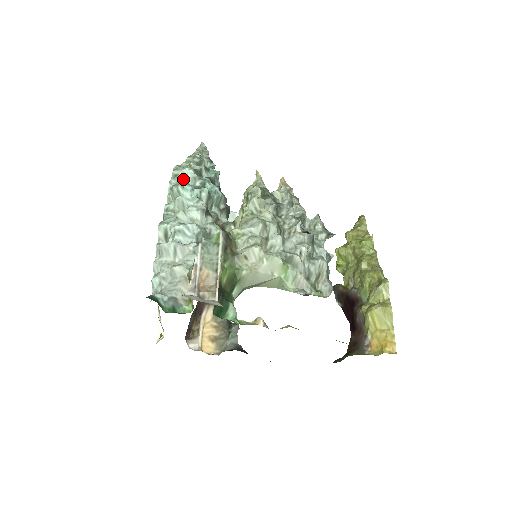
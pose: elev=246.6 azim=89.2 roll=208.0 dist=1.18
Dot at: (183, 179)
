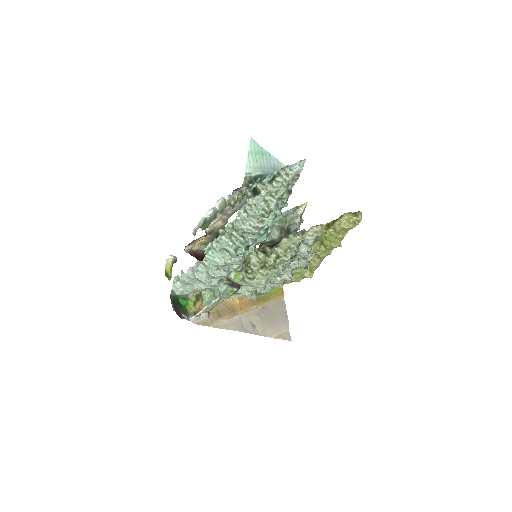
Dot at: (246, 230)
